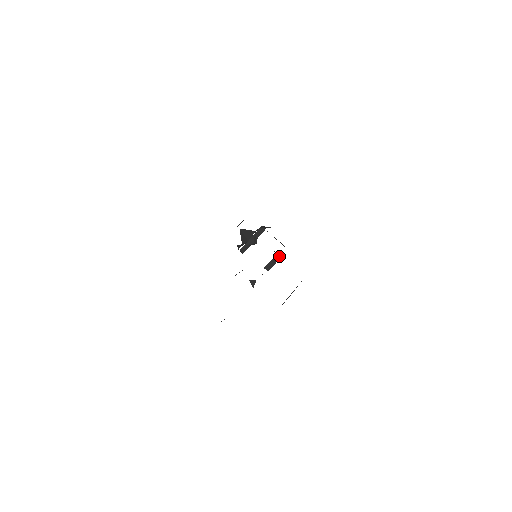
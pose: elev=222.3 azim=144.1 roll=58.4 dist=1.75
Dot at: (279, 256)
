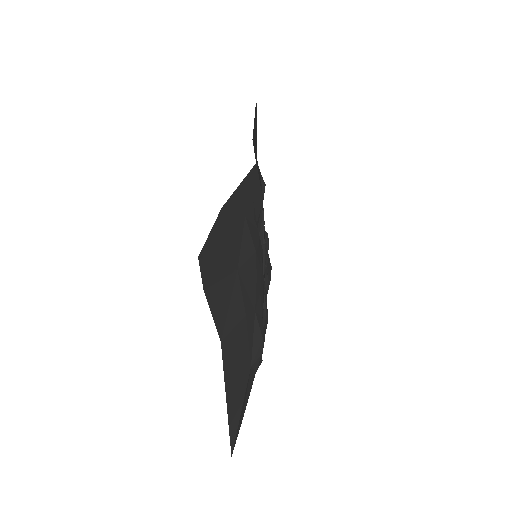
Dot at: occluded
